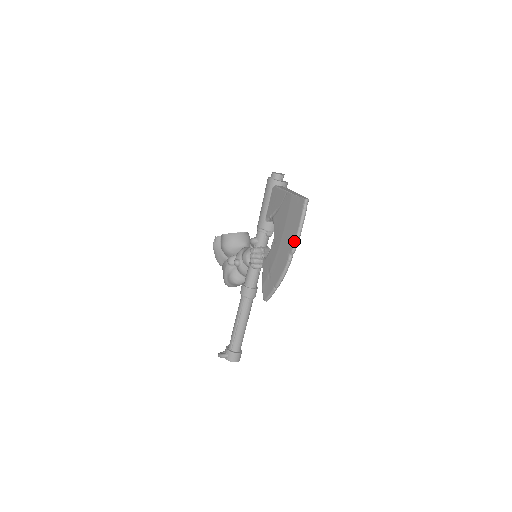
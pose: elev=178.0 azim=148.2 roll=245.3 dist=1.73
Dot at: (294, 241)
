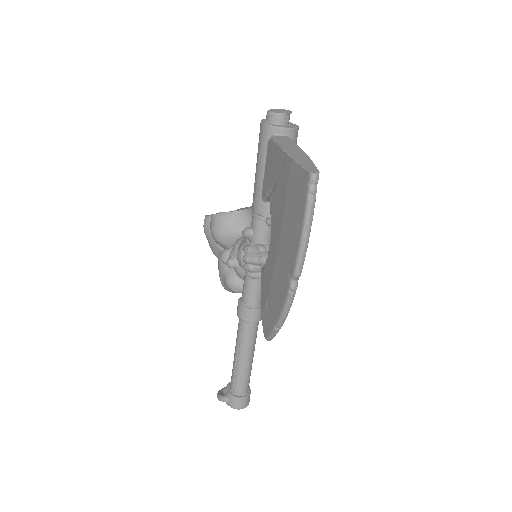
Dot at: (296, 256)
